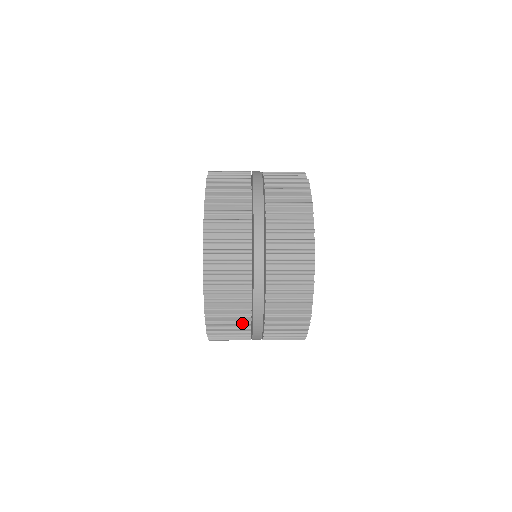
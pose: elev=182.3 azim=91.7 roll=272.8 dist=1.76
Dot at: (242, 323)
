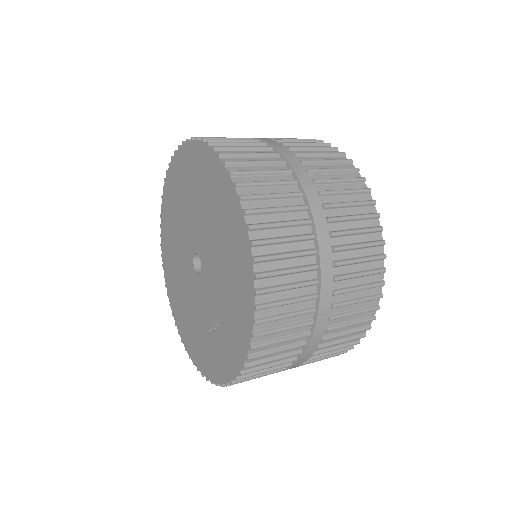
Dot at: (305, 311)
